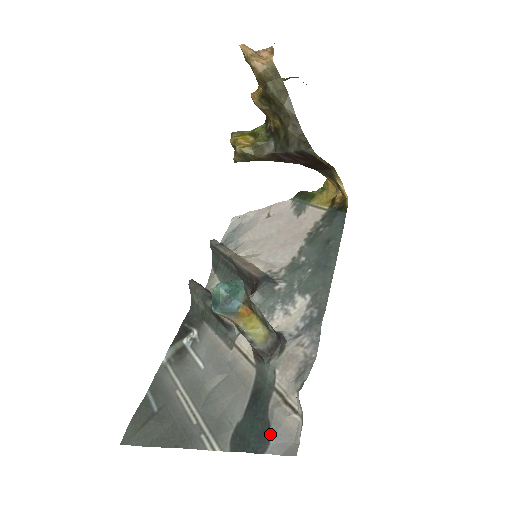
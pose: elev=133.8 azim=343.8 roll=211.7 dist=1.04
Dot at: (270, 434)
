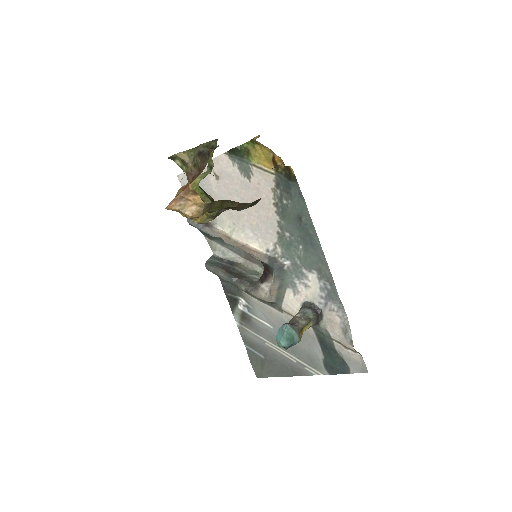
Dot at: (347, 365)
